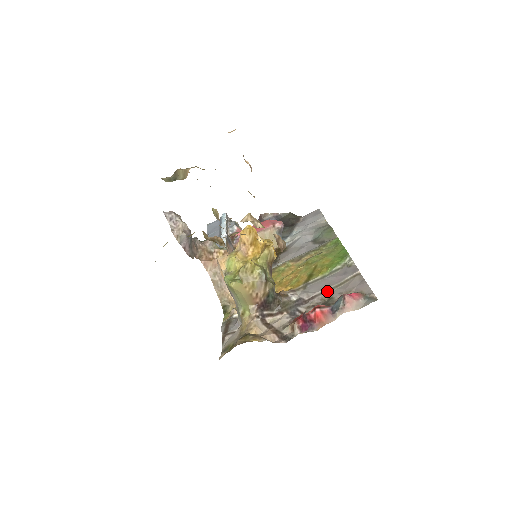
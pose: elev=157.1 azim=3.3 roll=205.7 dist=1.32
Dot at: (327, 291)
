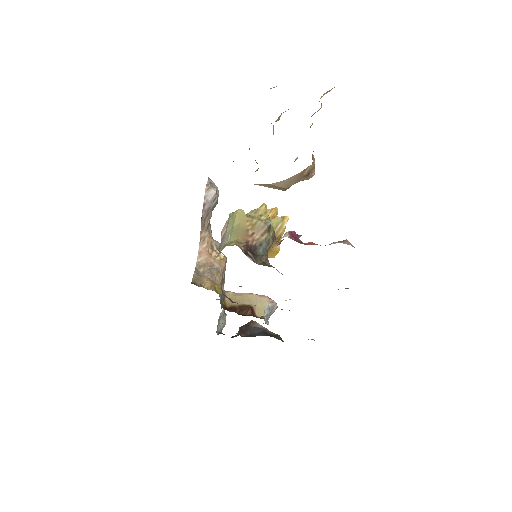
Dot at: occluded
